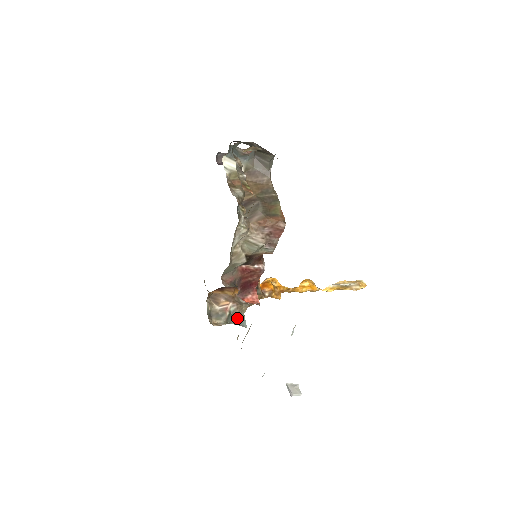
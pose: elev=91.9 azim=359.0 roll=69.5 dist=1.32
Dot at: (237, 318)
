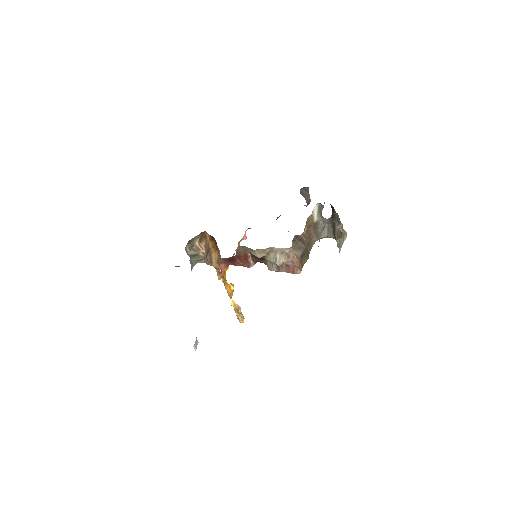
Dot at: (194, 260)
